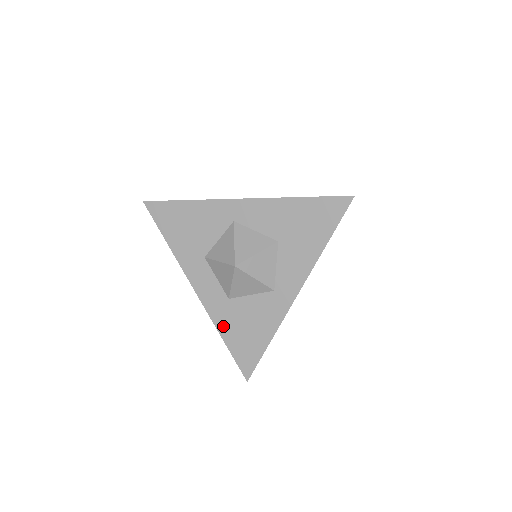
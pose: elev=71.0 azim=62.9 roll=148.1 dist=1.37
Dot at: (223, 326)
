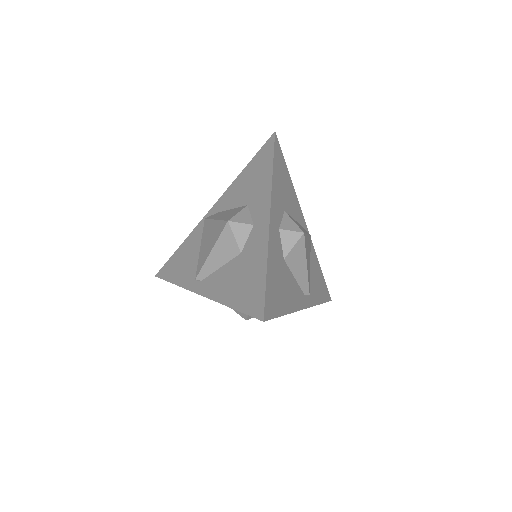
Dot at: occluded
